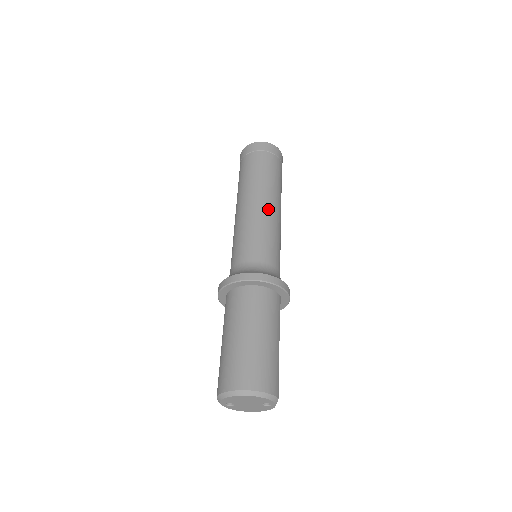
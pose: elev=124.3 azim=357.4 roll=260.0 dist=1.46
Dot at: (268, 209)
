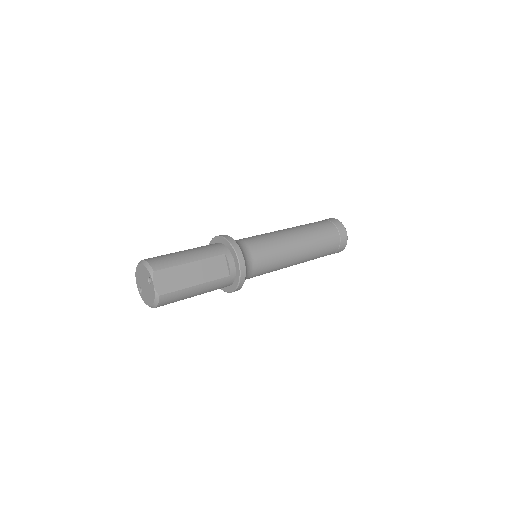
Dot at: (282, 230)
